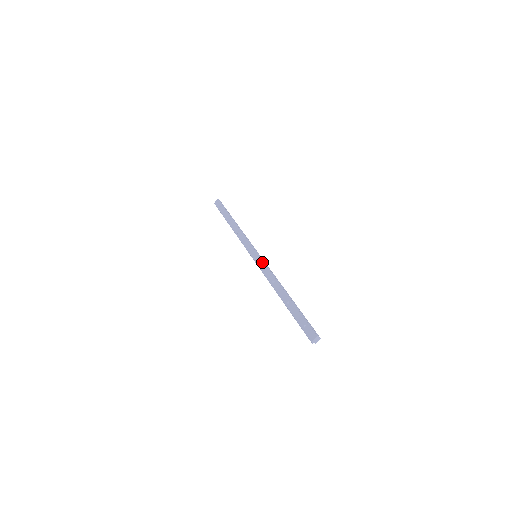
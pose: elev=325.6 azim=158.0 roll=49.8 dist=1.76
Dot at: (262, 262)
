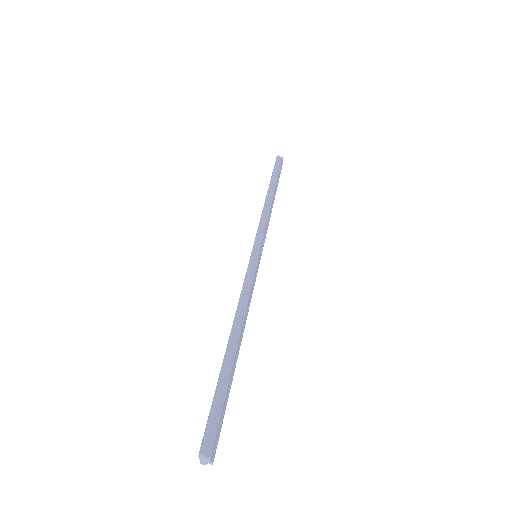
Dot at: occluded
